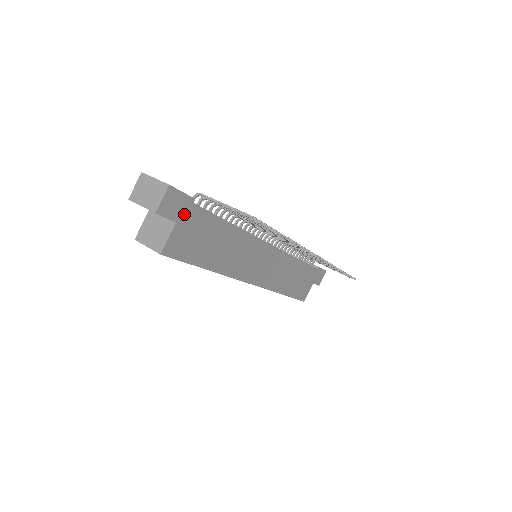
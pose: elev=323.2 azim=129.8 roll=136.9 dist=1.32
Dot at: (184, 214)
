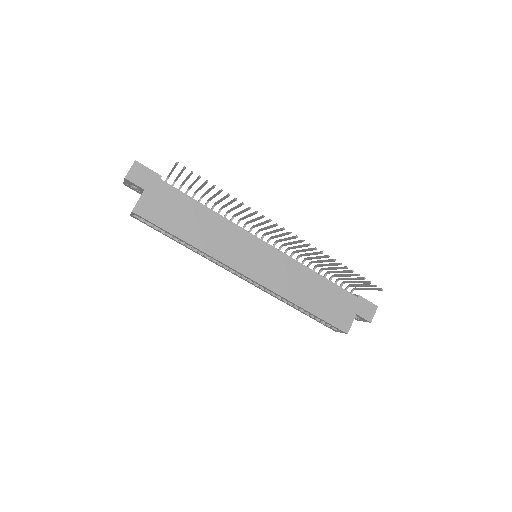
Dot at: (152, 185)
